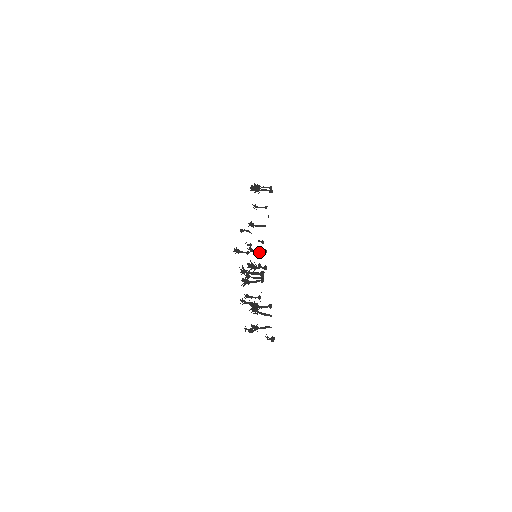
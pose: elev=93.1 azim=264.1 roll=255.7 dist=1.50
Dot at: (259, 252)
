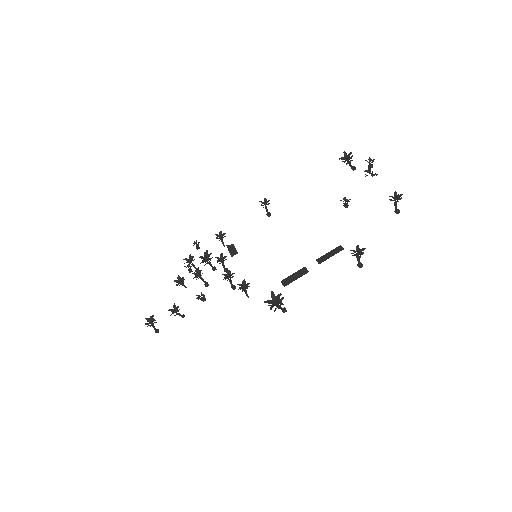
Dot at: (230, 283)
